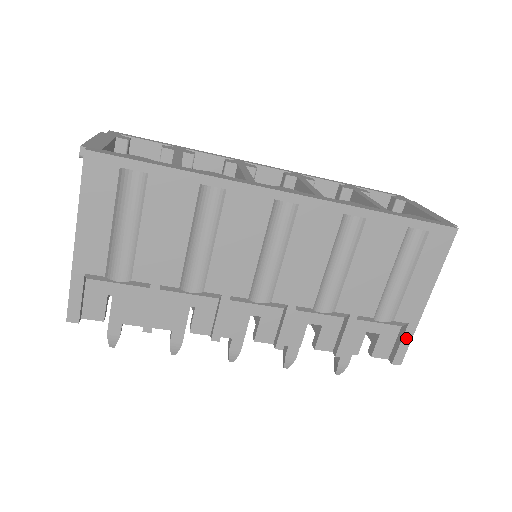
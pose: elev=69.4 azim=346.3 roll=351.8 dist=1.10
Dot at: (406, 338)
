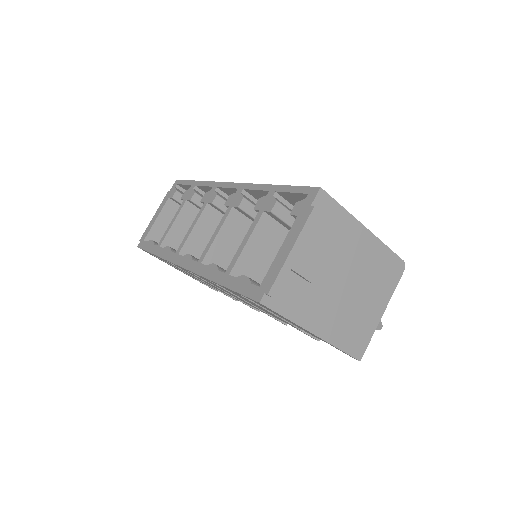
Dot at: occluded
